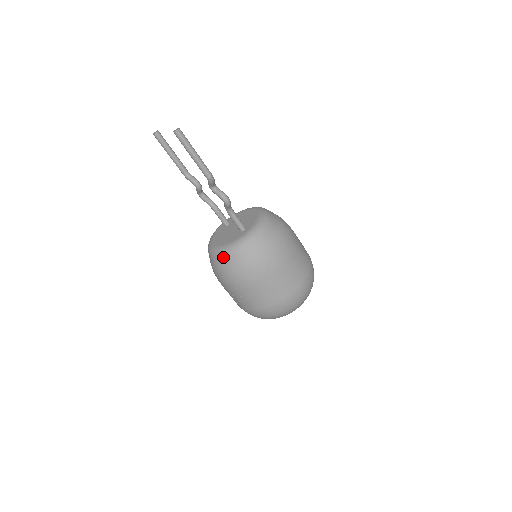
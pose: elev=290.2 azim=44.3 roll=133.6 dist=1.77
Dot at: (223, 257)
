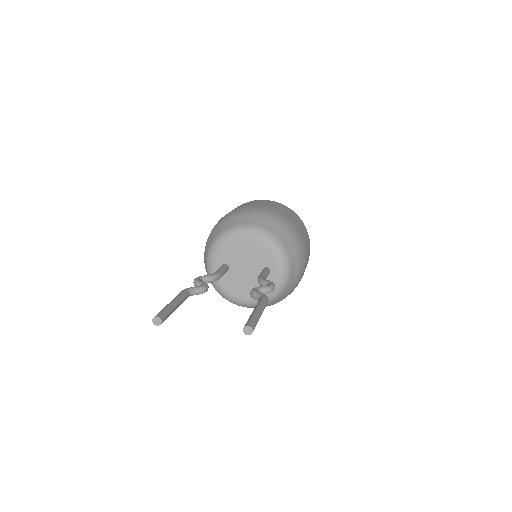
Dot at: (268, 304)
